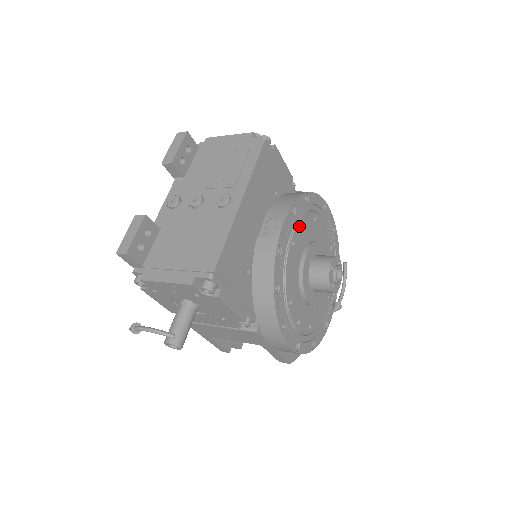
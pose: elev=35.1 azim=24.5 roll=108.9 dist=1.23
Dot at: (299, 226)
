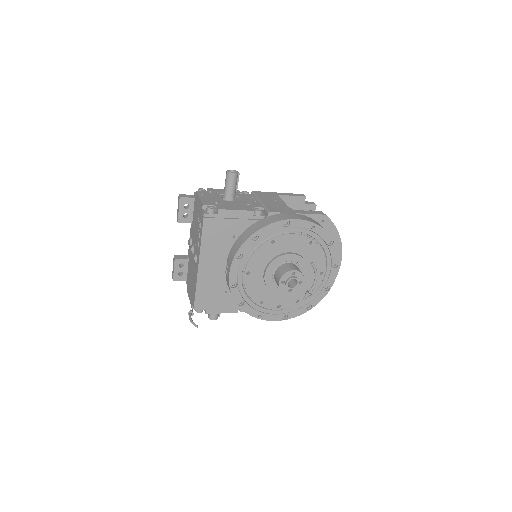
Dot at: (251, 260)
